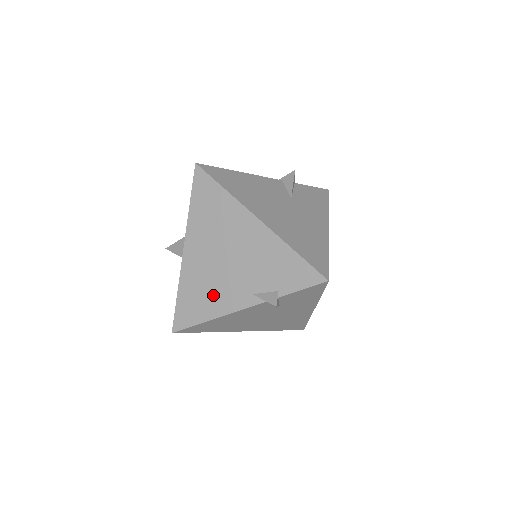
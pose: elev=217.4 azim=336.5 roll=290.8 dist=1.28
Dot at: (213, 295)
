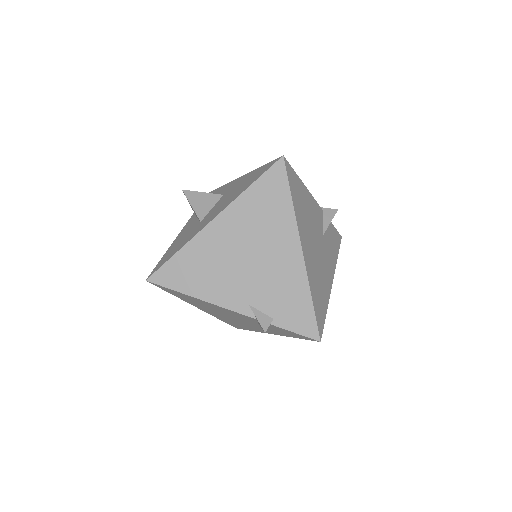
Dot at: (212, 279)
